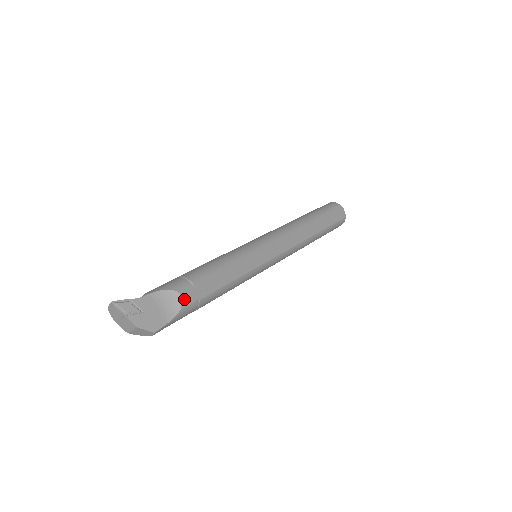
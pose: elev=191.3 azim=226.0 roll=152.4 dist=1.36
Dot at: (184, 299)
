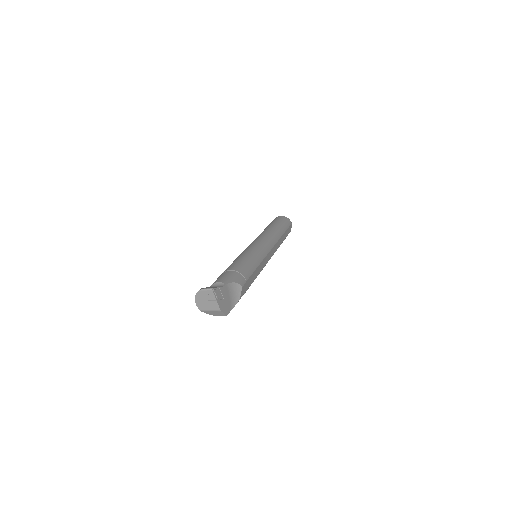
Dot at: (242, 291)
